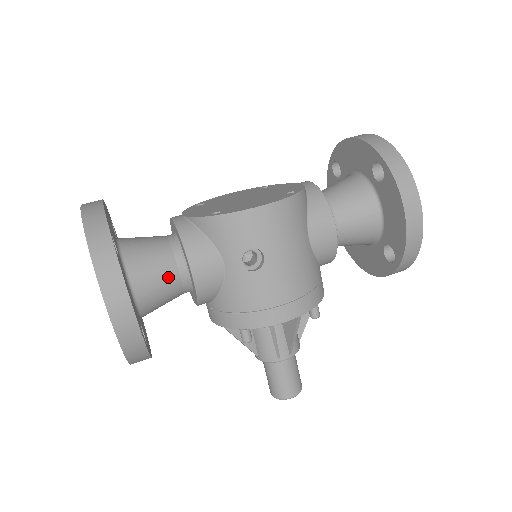
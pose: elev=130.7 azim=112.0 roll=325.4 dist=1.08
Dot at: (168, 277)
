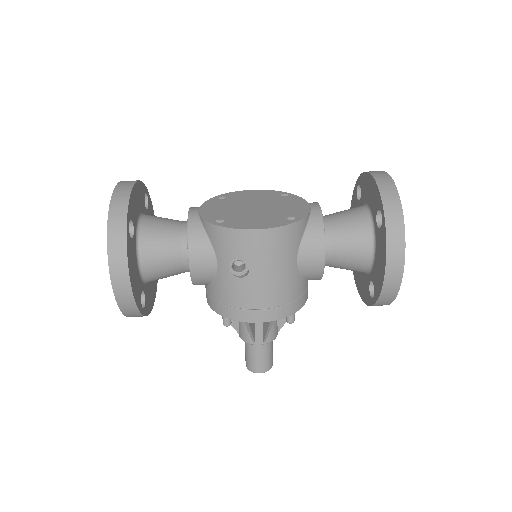
Dot at: (172, 260)
